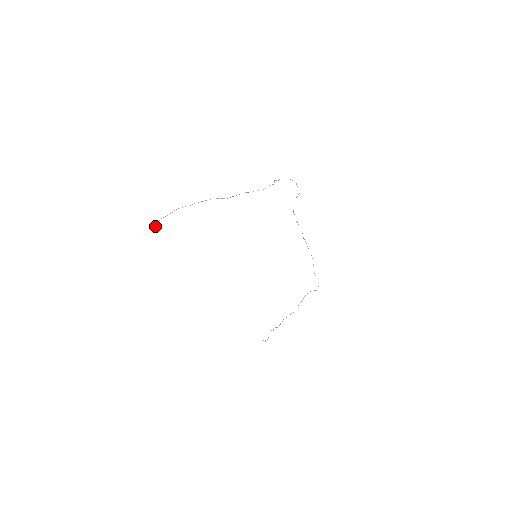
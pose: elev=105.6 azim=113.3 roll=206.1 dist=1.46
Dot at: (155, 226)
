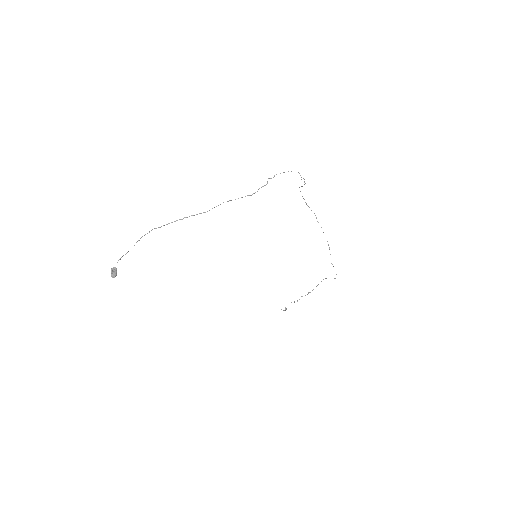
Dot at: (111, 273)
